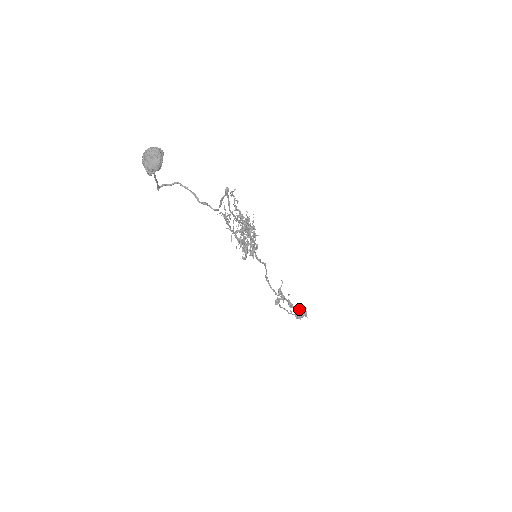
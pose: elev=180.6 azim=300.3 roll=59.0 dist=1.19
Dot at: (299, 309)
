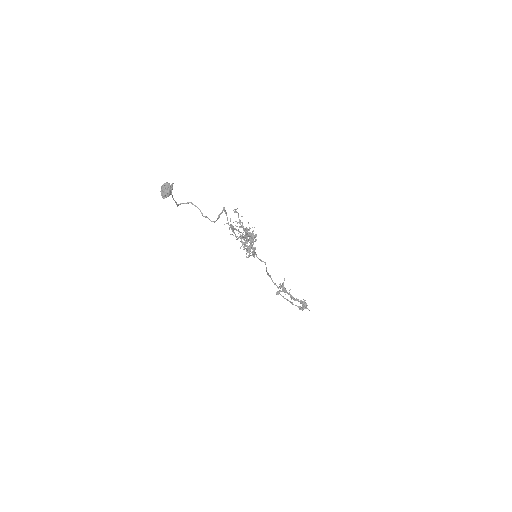
Dot at: (301, 302)
